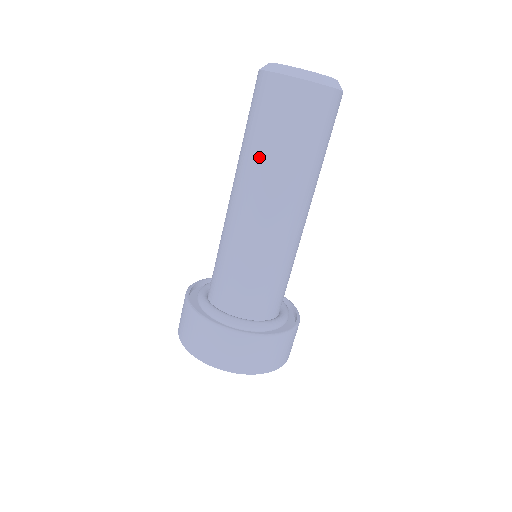
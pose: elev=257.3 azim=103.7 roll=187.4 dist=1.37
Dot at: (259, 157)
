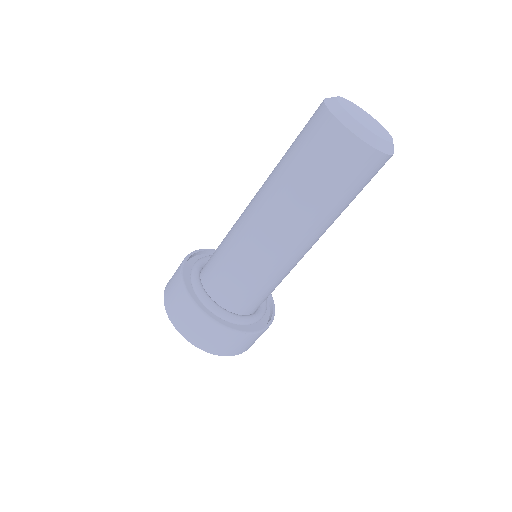
Dot at: (282, 174)
